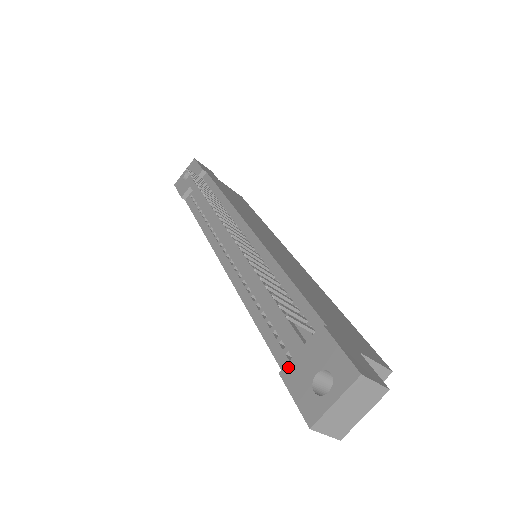
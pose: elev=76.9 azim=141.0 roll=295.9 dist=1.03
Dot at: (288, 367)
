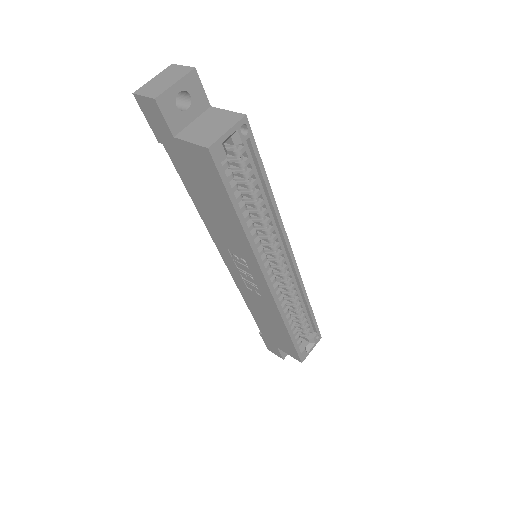
Dot at: occluded
